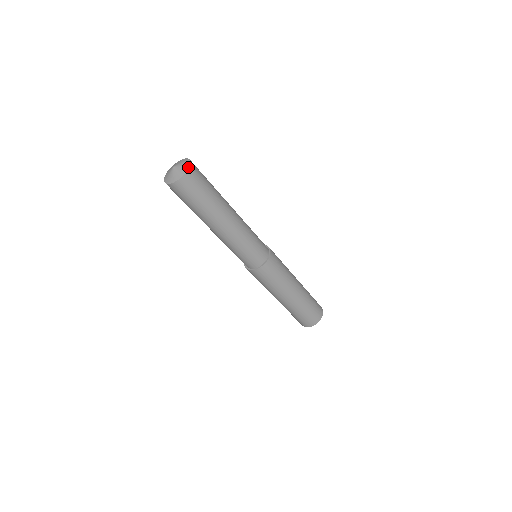
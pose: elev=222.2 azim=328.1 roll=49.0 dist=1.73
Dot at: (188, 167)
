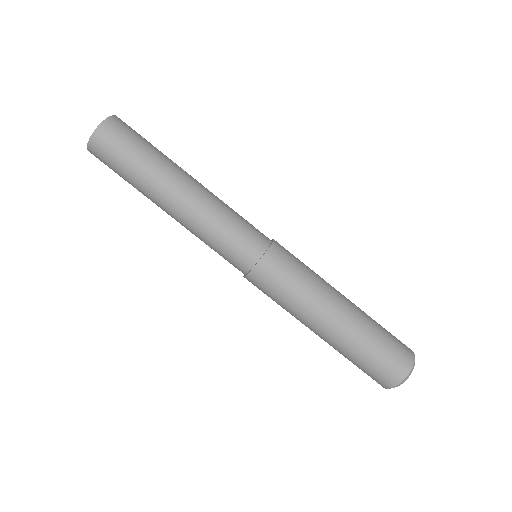
Dot at: (109, 117)
